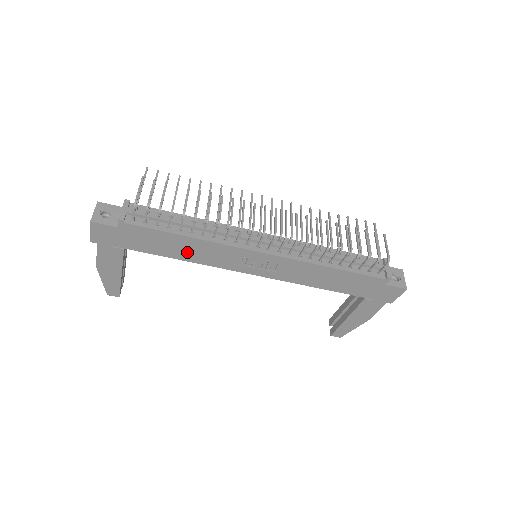
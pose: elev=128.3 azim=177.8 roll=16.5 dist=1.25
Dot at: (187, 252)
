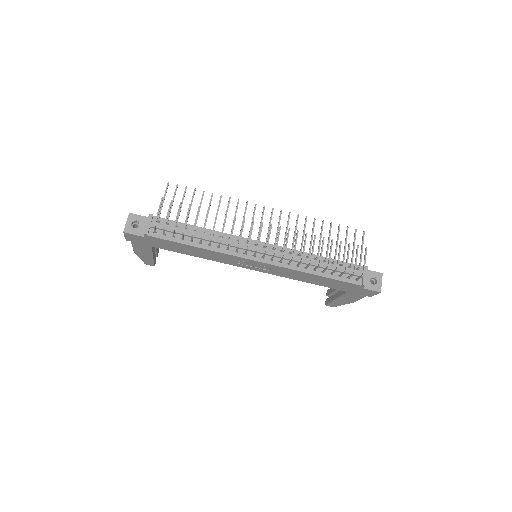
Dot at: (199, 254)
